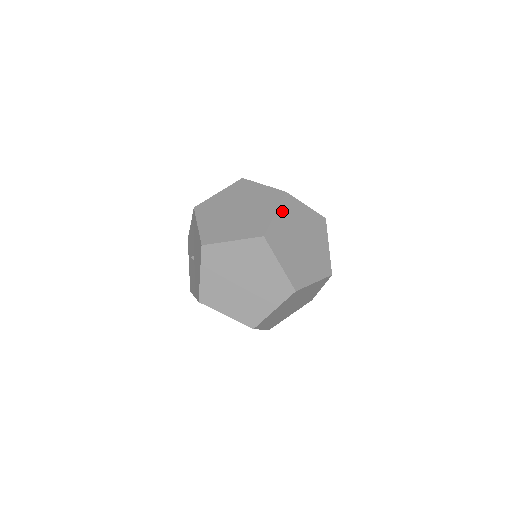
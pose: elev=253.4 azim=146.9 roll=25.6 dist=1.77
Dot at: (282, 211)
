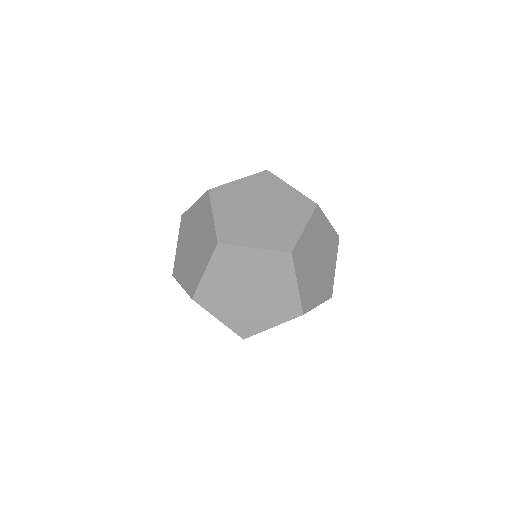
Dot at: (218, 207)
